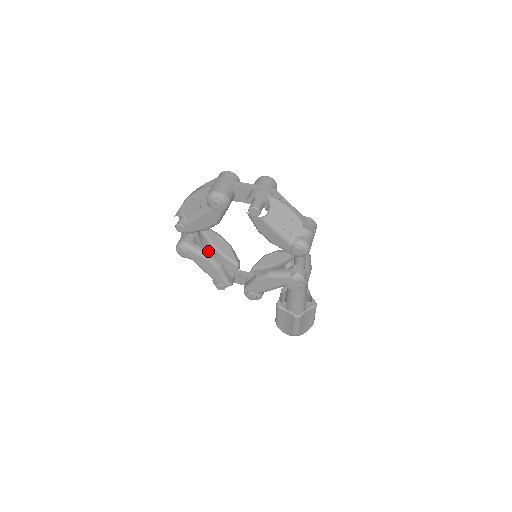
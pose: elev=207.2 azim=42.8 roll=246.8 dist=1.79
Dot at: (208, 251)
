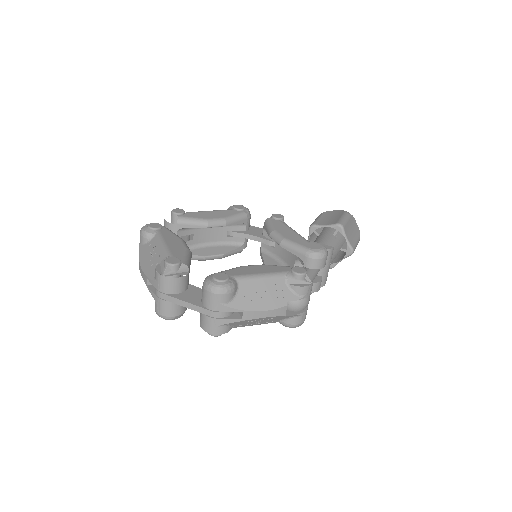
Dot at: (202, 237)
